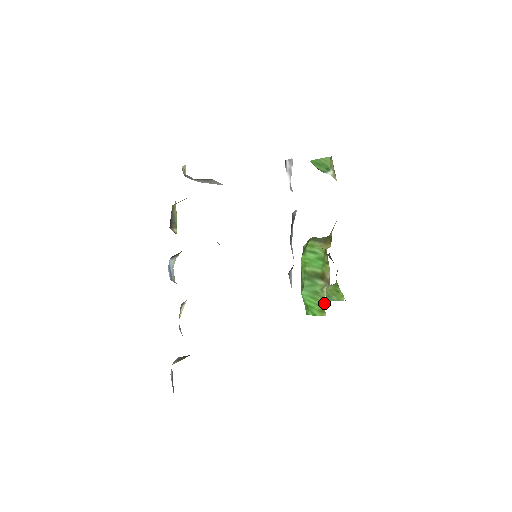
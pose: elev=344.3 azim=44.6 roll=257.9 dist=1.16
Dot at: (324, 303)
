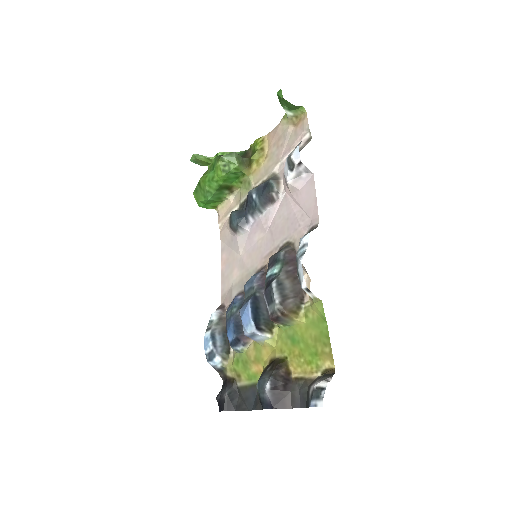
Dot at: (220, 204)
